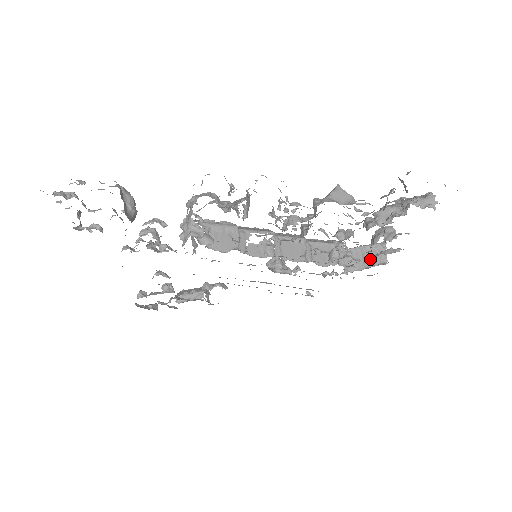
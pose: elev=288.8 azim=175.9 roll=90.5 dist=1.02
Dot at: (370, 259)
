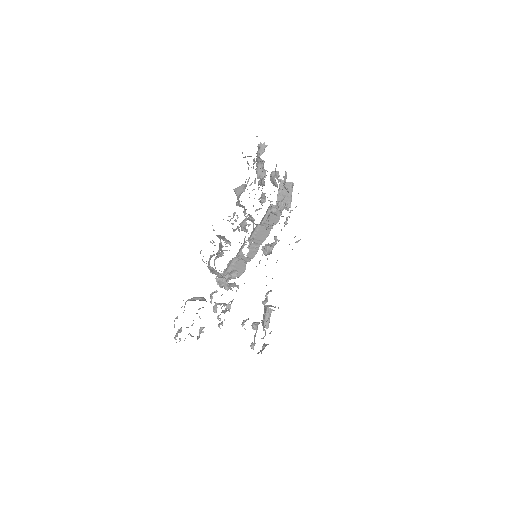
Dot at: (287, 192)
